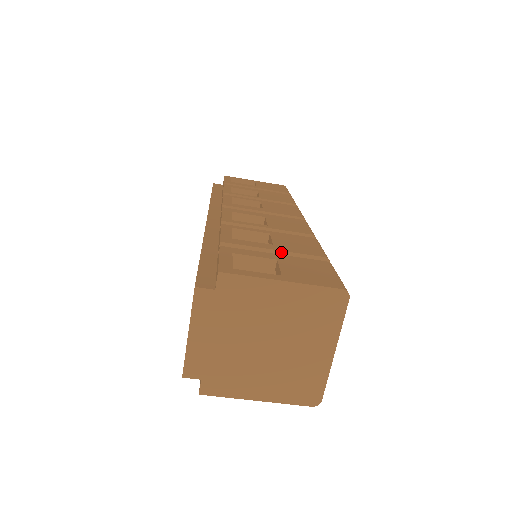
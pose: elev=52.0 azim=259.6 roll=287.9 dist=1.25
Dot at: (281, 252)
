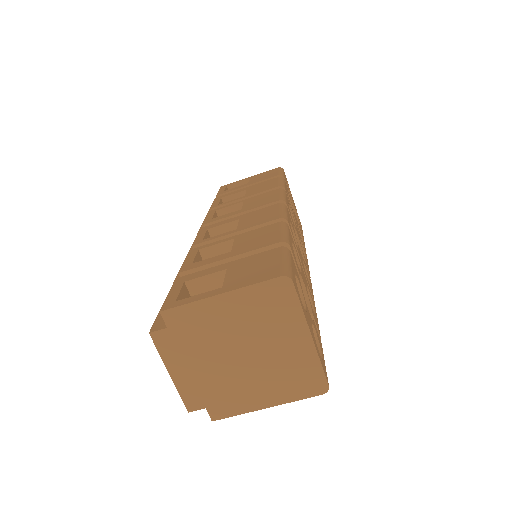
Dot at: (237, 257)
